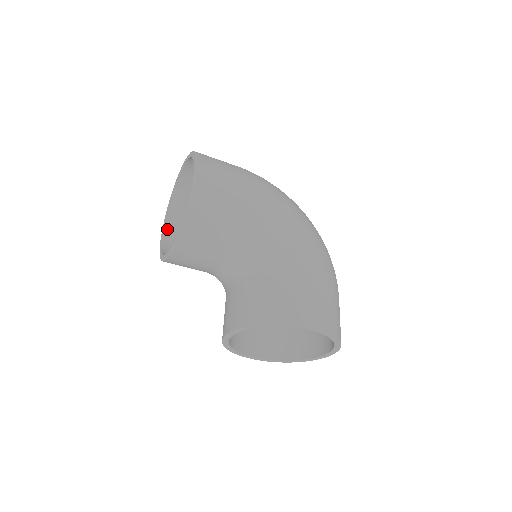
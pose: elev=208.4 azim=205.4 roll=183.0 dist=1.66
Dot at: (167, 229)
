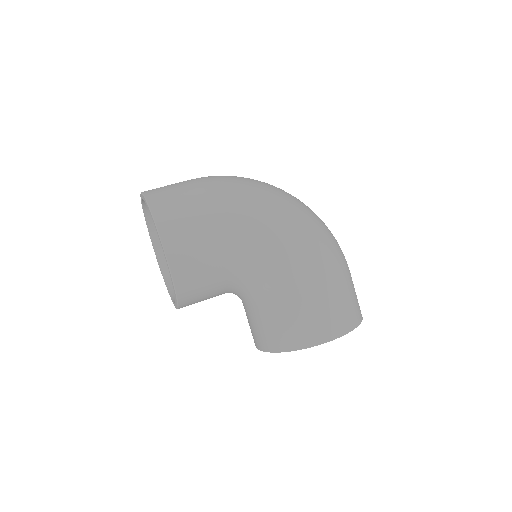
Dot at: (158, 249)
